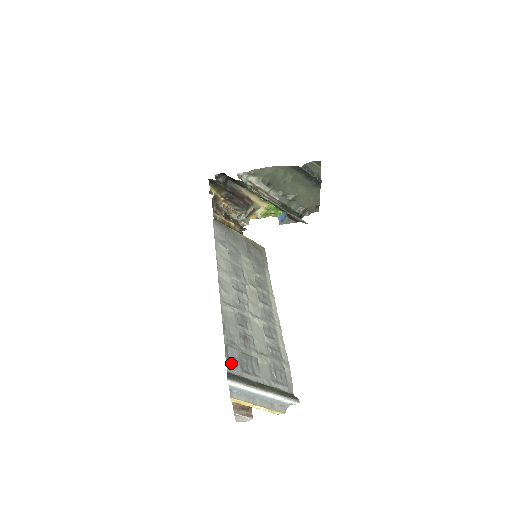
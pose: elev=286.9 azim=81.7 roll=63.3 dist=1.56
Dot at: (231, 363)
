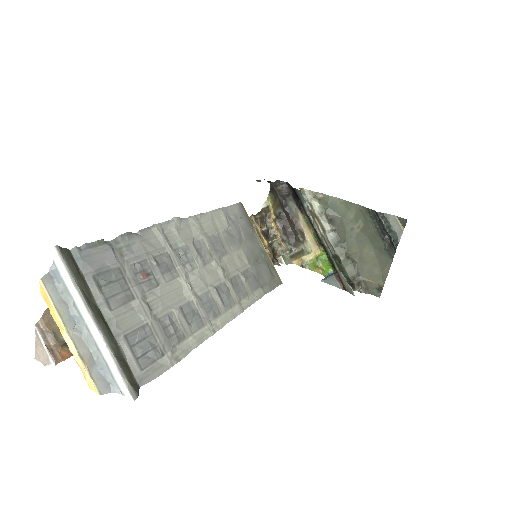
Dot at: (89, 254)
